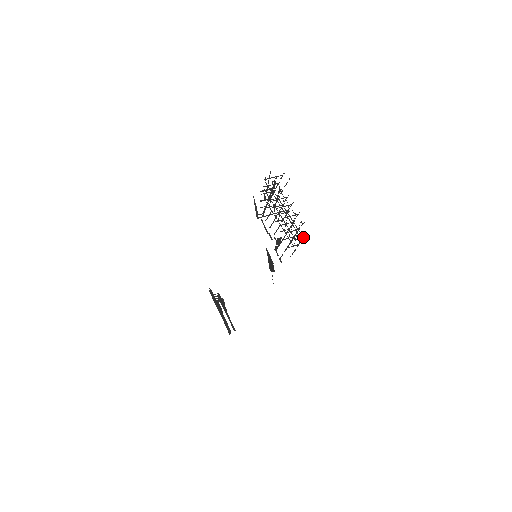
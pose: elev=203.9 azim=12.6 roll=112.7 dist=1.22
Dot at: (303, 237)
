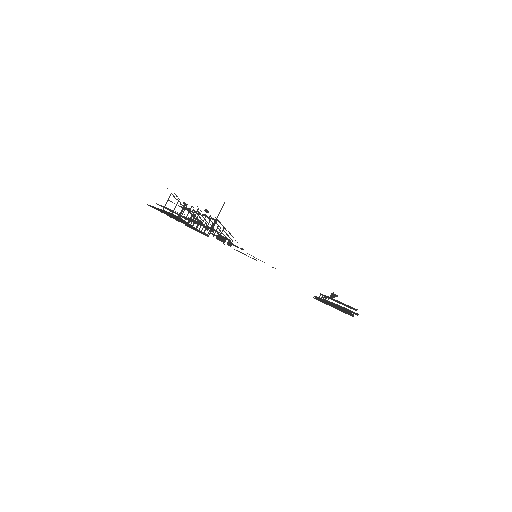
Dot at: (217, 220)
